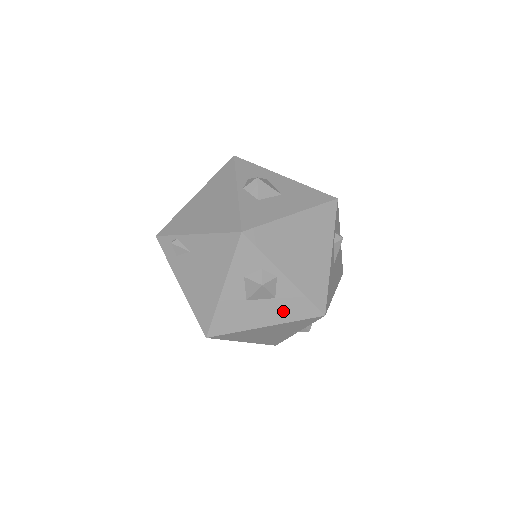
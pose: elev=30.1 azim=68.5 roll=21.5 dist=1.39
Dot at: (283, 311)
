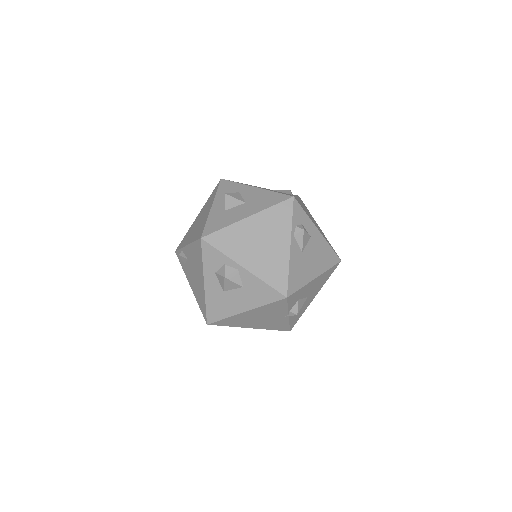
Dot at: (253, 297)
